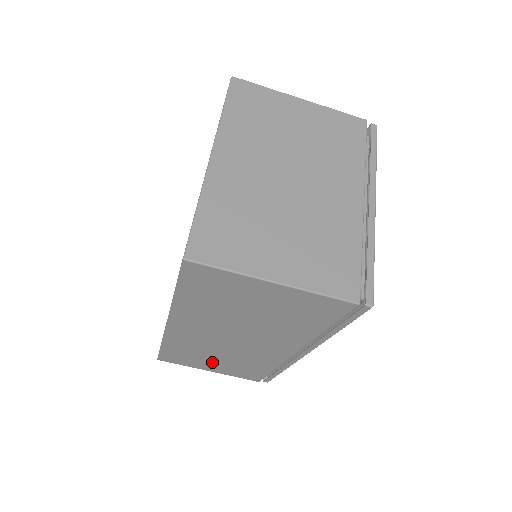
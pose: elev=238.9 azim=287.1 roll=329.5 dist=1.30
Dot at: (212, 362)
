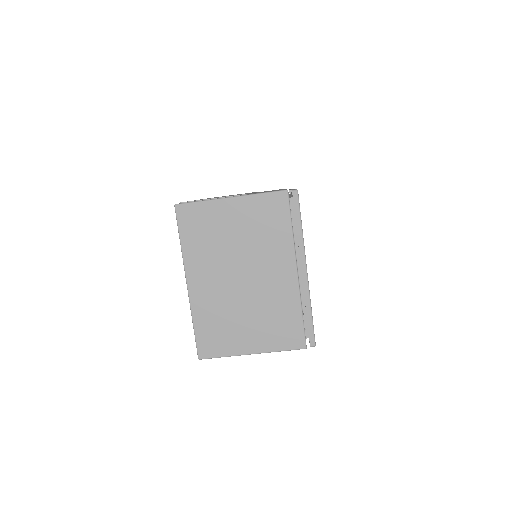
Dot at: occluded
